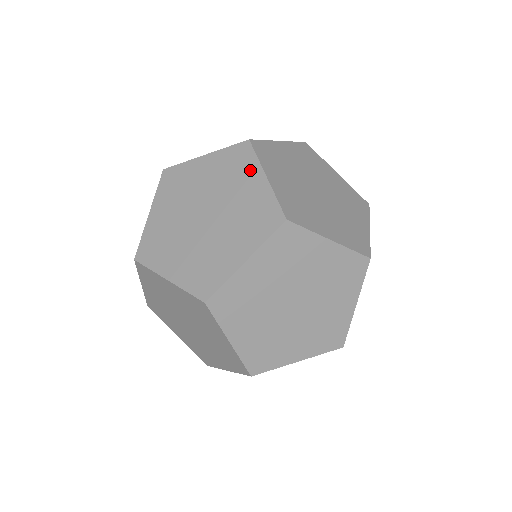
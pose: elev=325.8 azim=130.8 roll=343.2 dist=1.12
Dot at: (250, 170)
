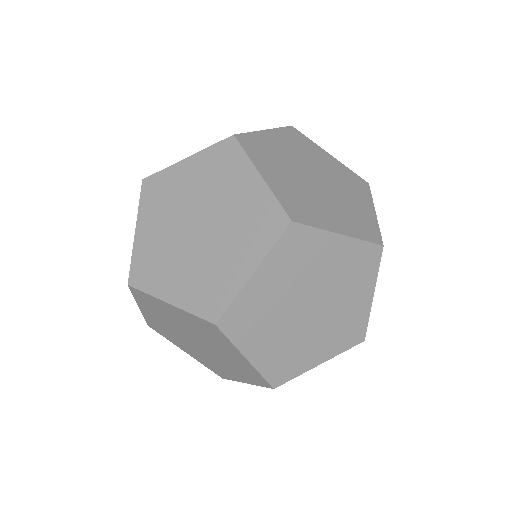
Dot at: (256, 248)
